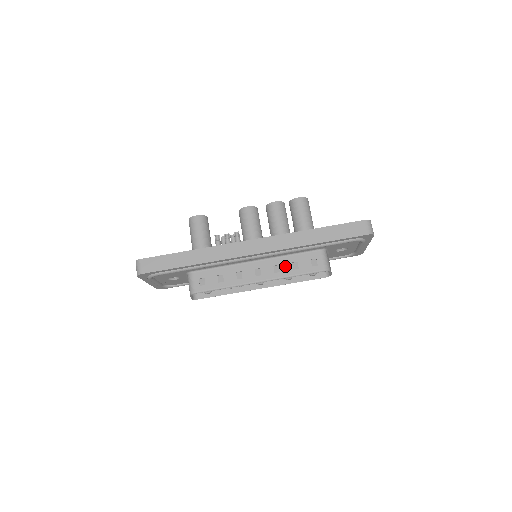
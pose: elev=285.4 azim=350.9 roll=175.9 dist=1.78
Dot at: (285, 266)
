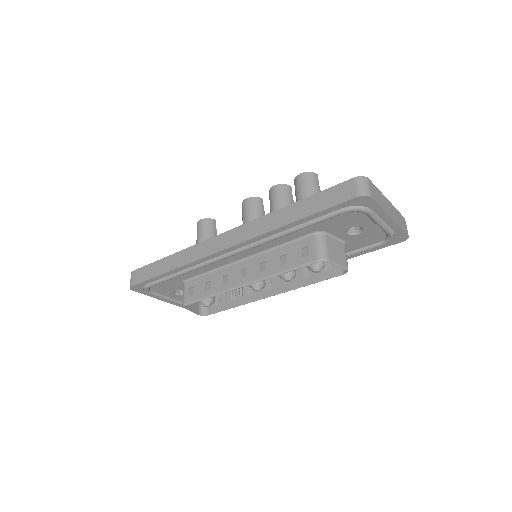
Dot at: (272, 262)
